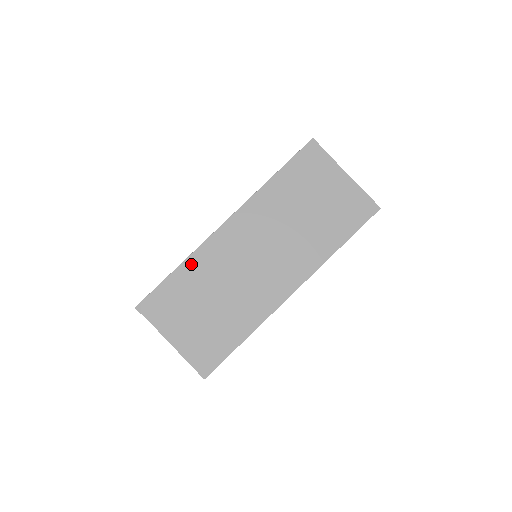
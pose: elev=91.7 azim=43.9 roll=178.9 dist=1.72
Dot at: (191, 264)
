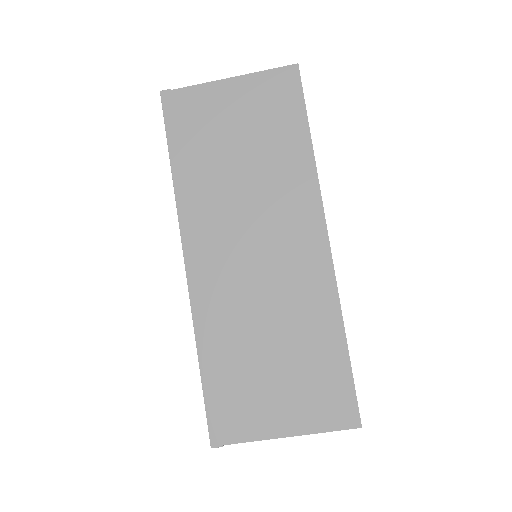
Dot at: (206, 340)
